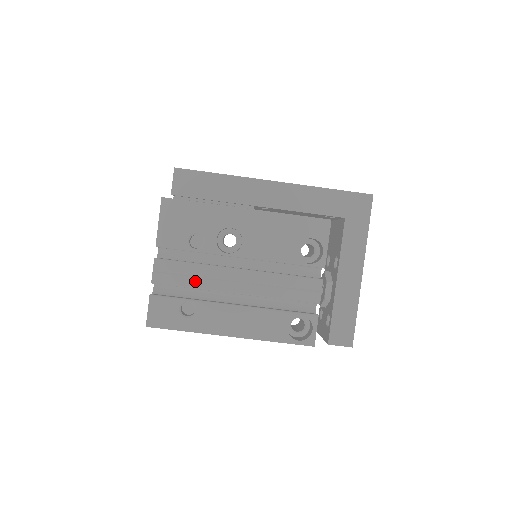
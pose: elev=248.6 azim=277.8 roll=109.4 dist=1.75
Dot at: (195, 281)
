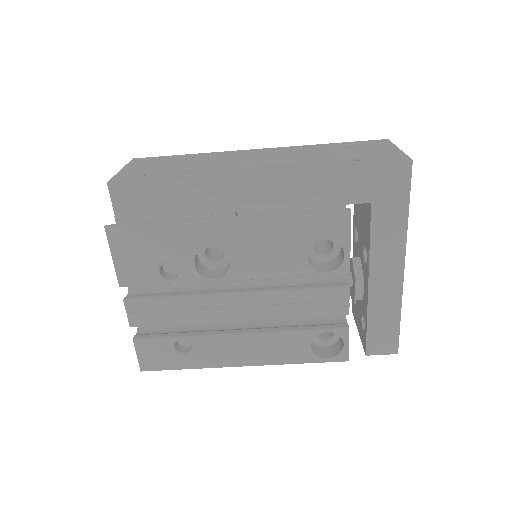
Dot at: (182, 316)
